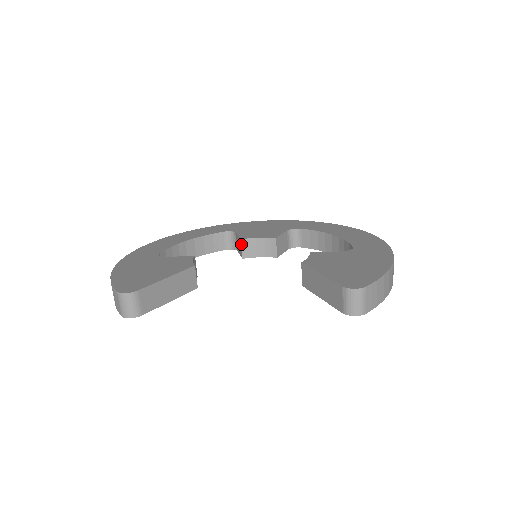
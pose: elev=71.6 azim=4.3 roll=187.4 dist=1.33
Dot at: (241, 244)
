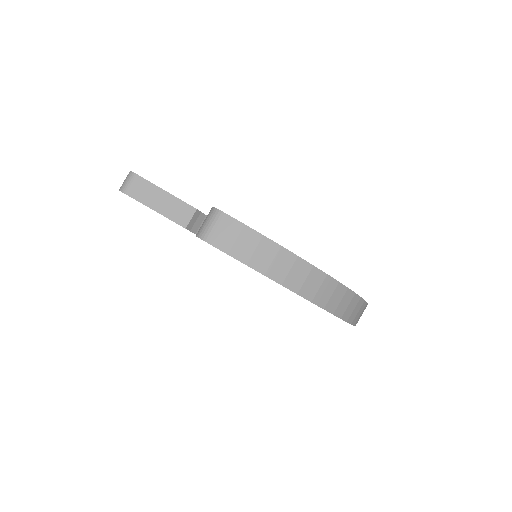
Dot at: occluded
